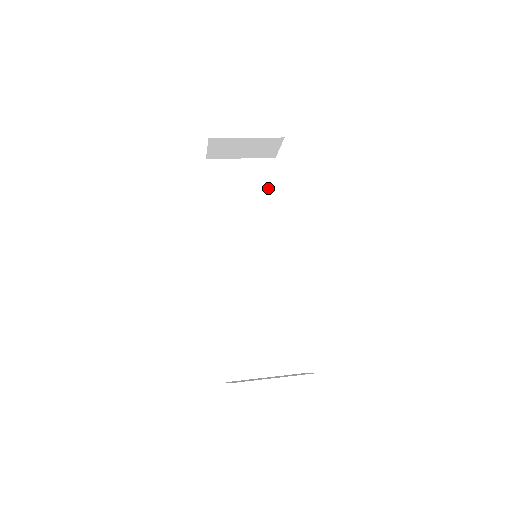
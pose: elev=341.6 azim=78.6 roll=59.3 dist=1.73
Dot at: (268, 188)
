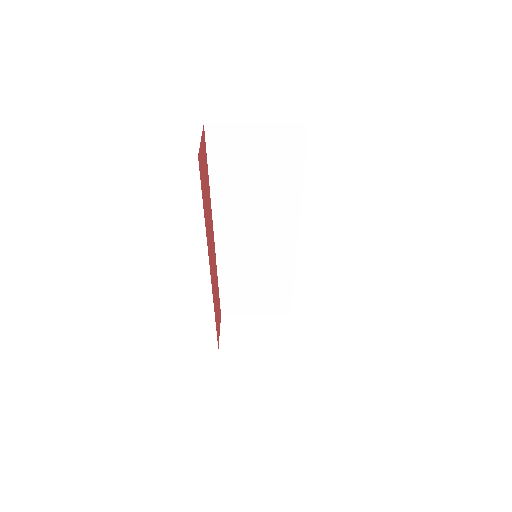
Dot at: (289, 165)
